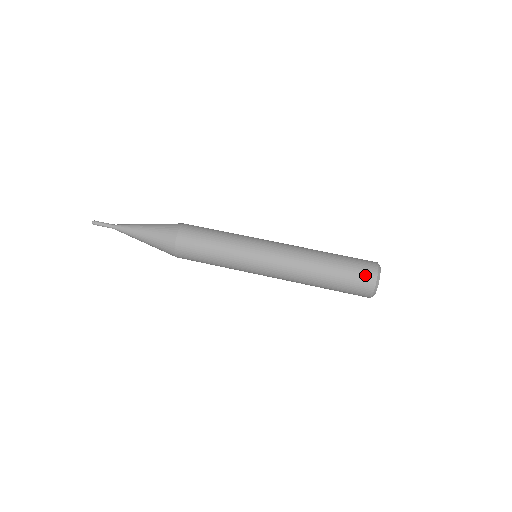
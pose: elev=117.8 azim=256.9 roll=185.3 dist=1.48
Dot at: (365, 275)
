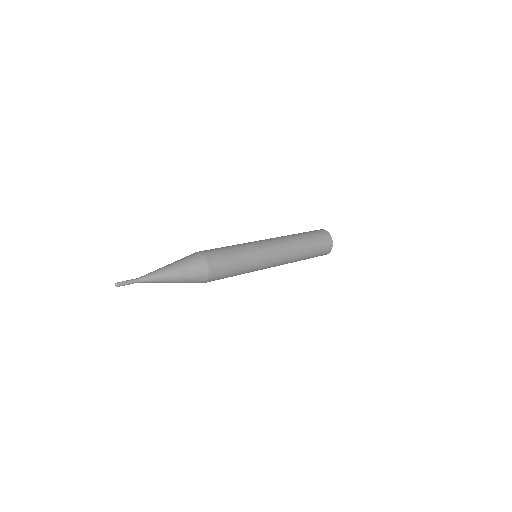
Dot at: occluded
